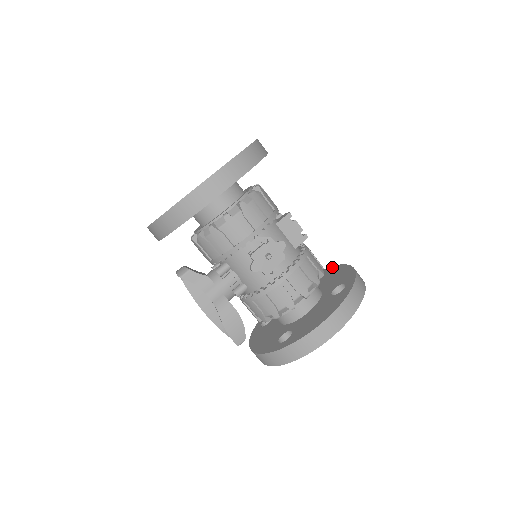
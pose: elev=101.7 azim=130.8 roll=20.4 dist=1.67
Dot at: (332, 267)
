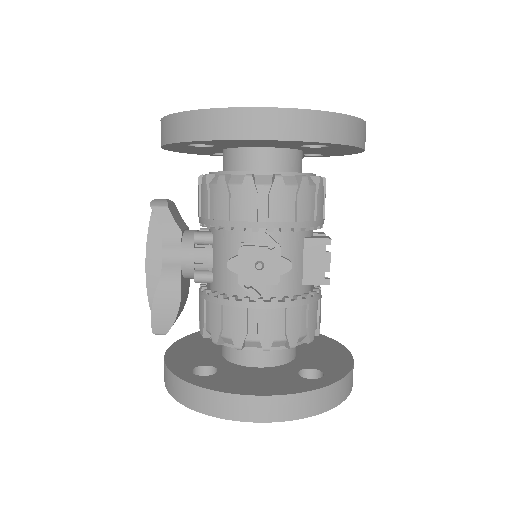
Dot at: (335, 342)
